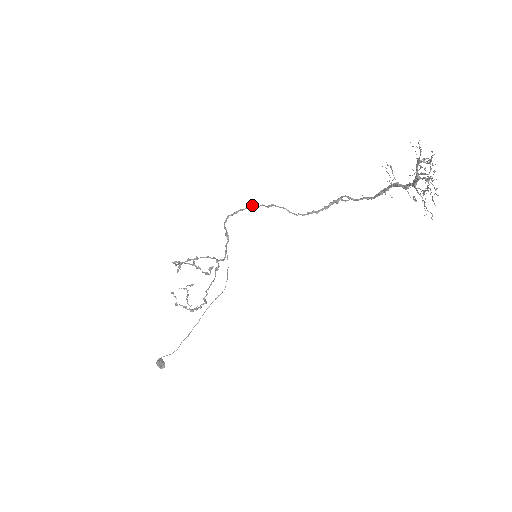
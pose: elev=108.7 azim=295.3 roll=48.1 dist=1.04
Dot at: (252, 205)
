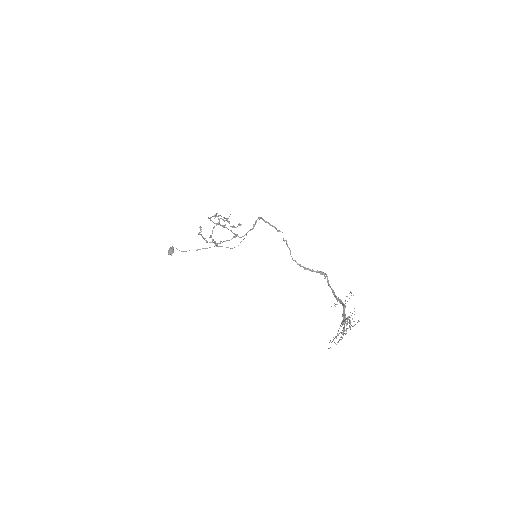
Dot at: occluded
